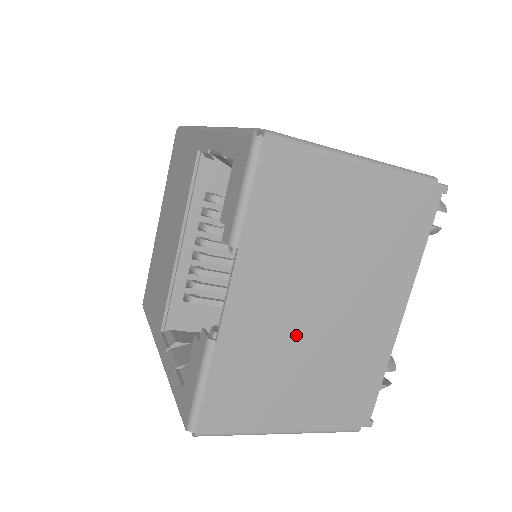
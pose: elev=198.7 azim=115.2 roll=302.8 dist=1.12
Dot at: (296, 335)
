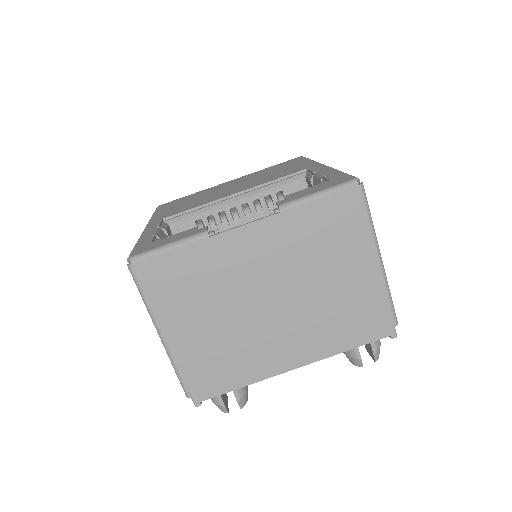
Dot at: (241, 294)
